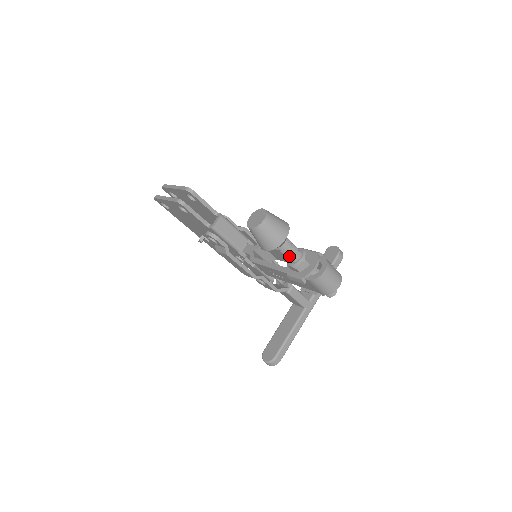
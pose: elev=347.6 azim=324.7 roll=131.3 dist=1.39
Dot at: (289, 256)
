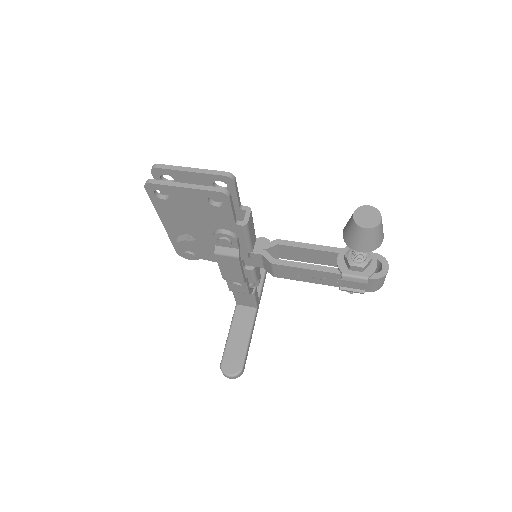
Dot at: (363, 256)
